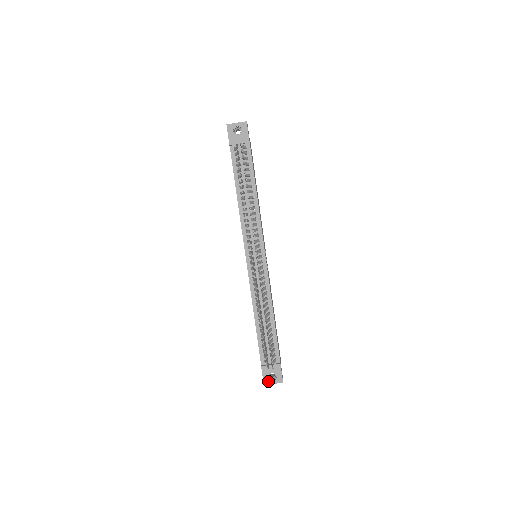
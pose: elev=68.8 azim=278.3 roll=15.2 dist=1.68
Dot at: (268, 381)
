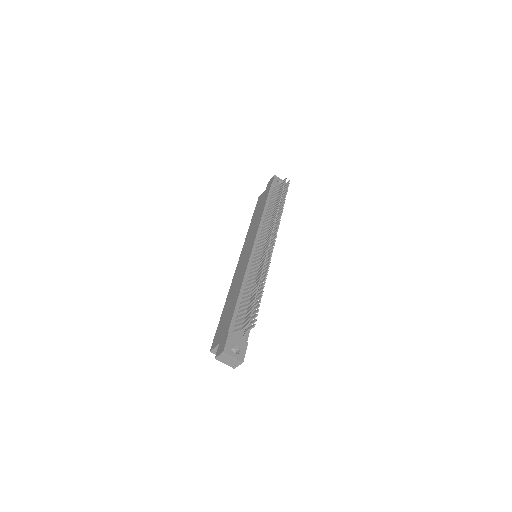
Dot at: (229, 351)
